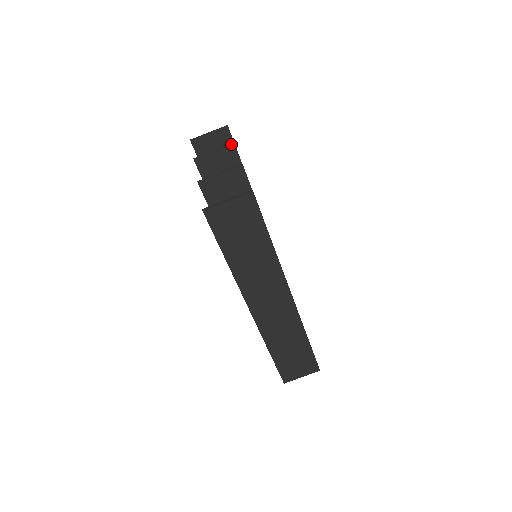
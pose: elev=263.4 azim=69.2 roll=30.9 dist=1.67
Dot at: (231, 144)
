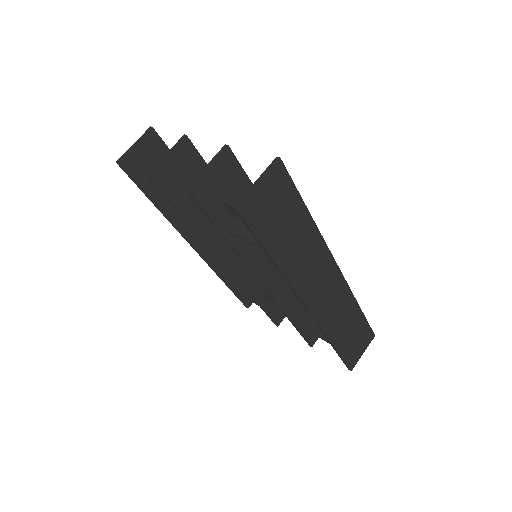
Dot at: (182, 137)
